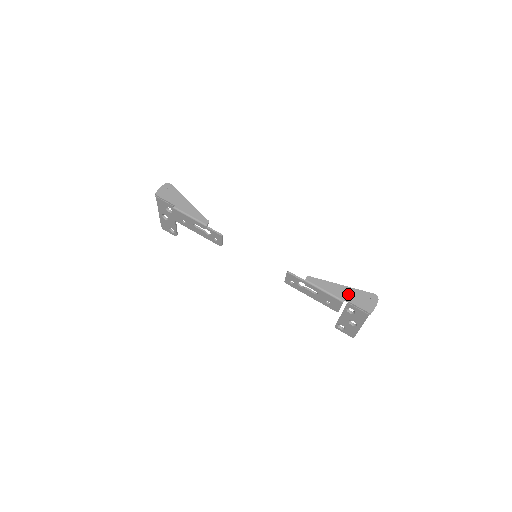
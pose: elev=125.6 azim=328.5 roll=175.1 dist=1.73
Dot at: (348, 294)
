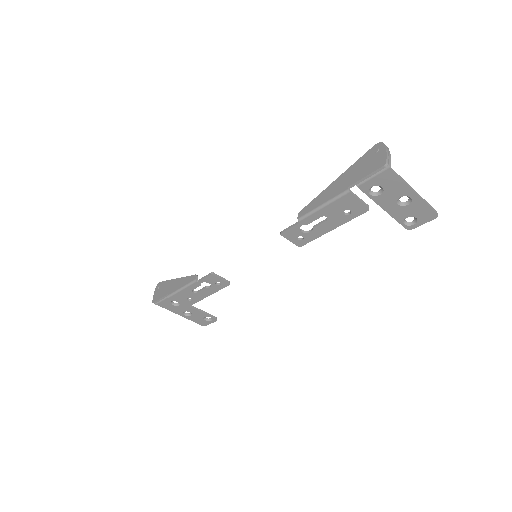
Dot at: (348, 179)
